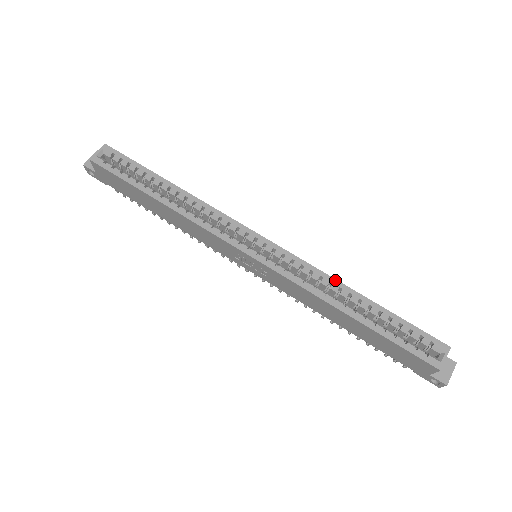
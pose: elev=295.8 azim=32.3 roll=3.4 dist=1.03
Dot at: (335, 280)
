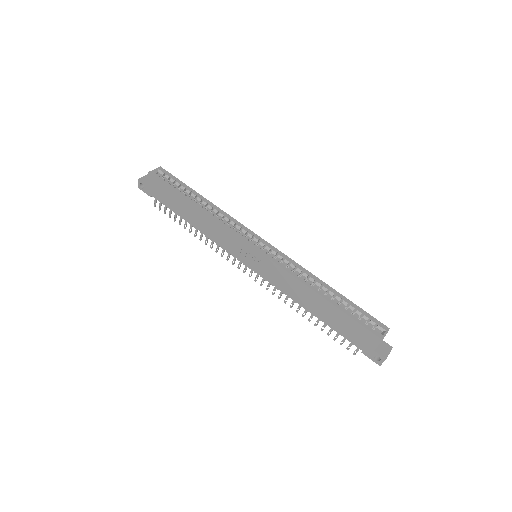
Dot at: (313, 275)
